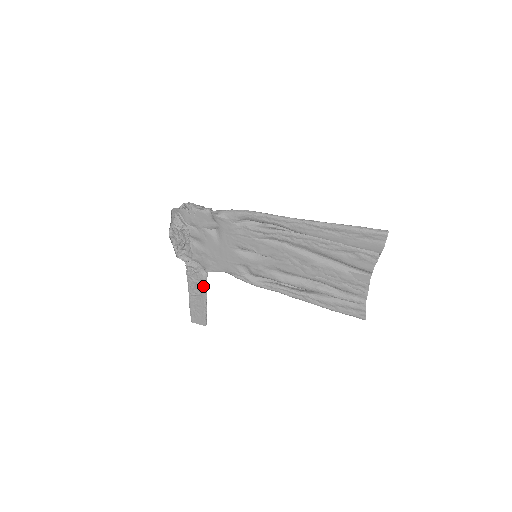
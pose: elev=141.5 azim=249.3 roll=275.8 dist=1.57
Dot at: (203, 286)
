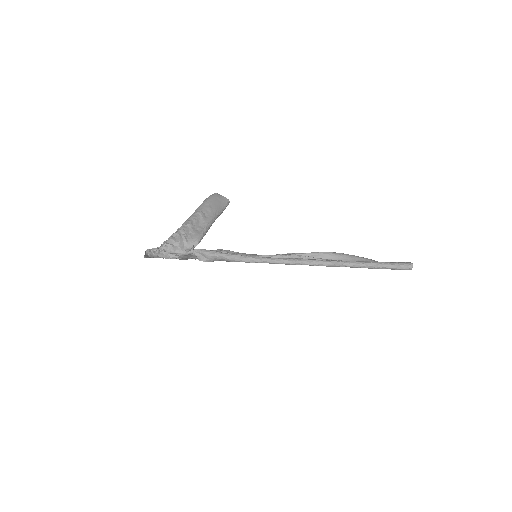
Dot at: occluded
